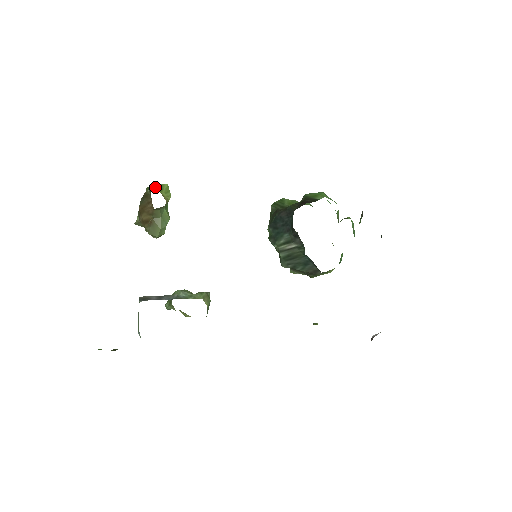
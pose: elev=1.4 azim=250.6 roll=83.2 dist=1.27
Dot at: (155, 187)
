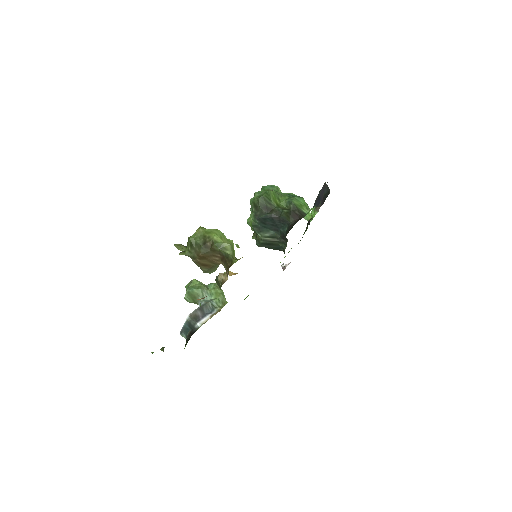
Dot at: (230, 252)
